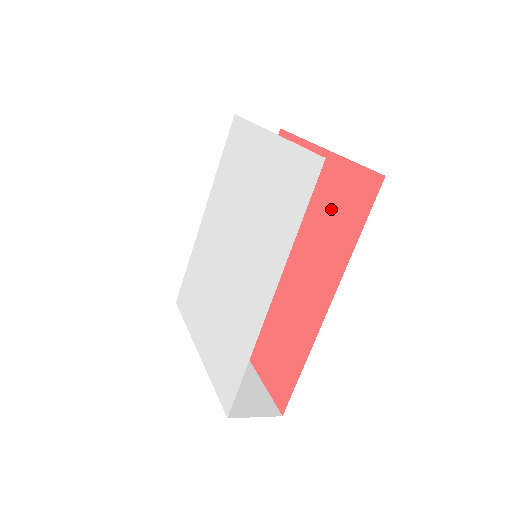
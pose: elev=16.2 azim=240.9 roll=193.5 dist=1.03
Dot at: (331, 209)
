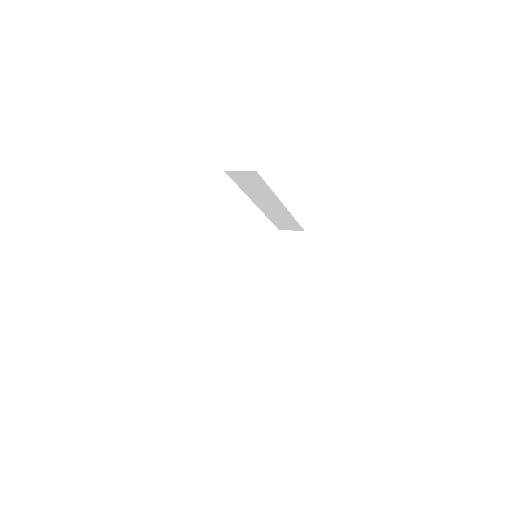
Dot at: occluded
